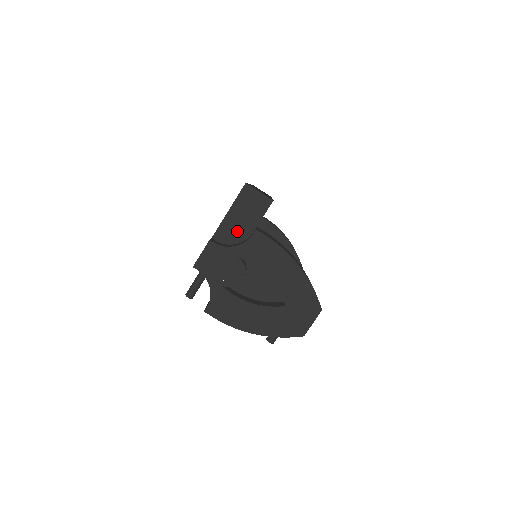
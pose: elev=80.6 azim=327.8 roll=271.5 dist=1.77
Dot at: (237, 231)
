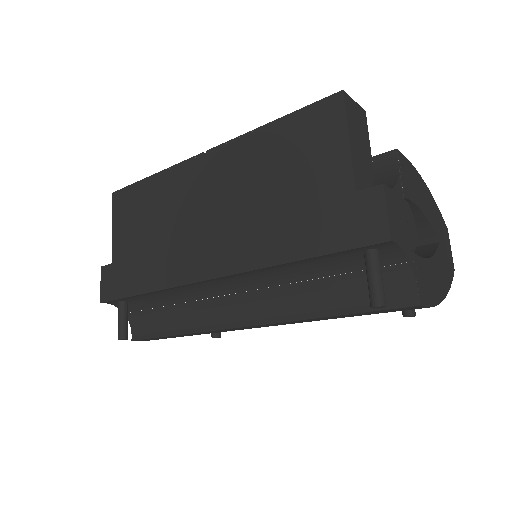
Dot at: (365, 169)
